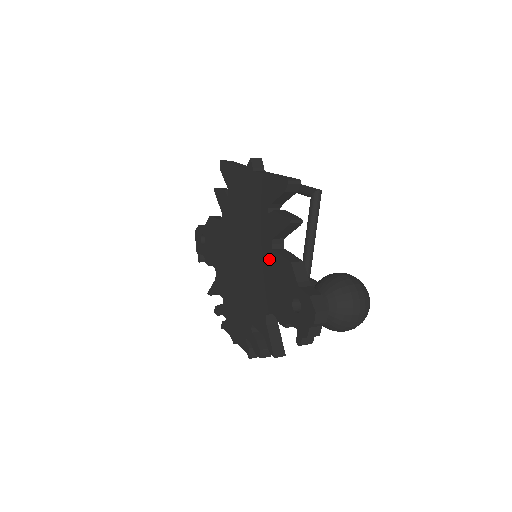
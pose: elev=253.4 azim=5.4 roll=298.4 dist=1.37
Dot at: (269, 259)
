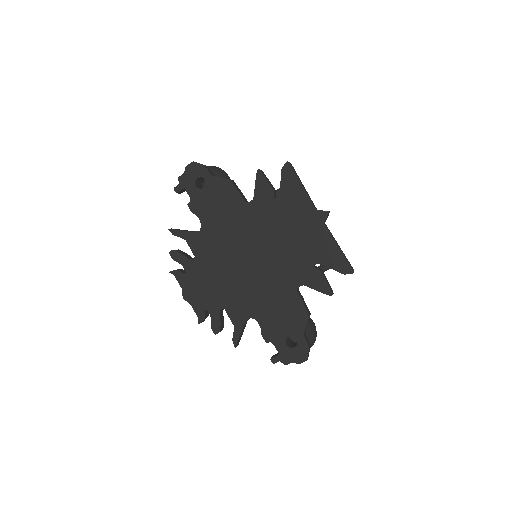
Dot at: (287, 292)
